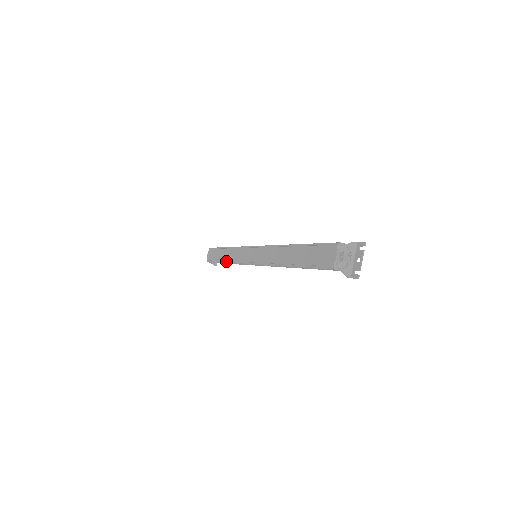
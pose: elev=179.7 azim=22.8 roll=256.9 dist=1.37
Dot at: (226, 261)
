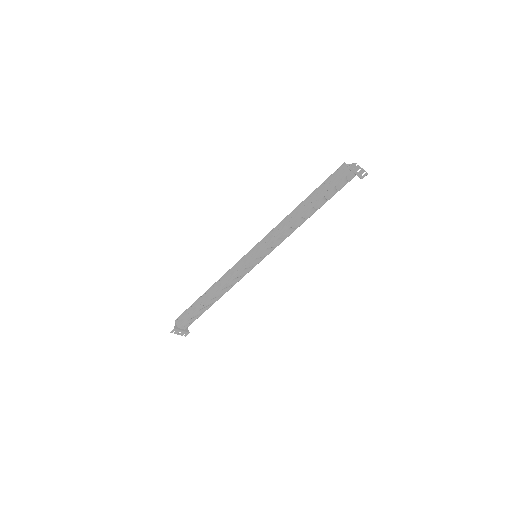
Dot at: (213, 285)
